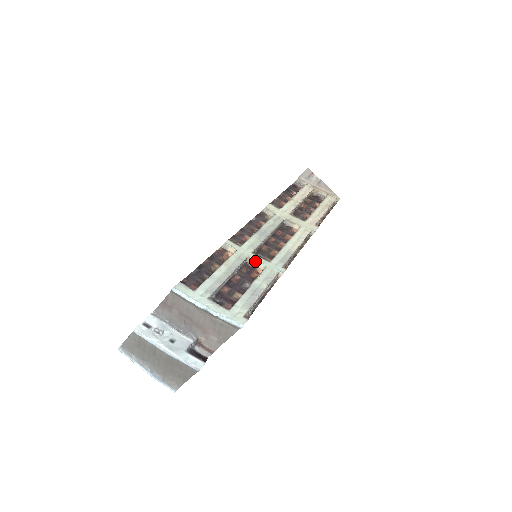
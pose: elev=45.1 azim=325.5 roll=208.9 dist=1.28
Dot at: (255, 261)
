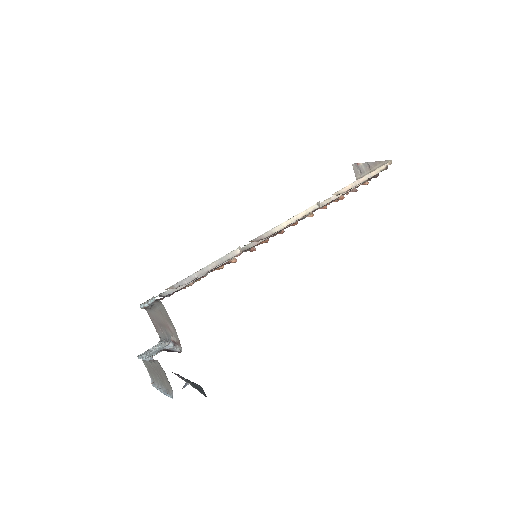
Dot at: occluded
